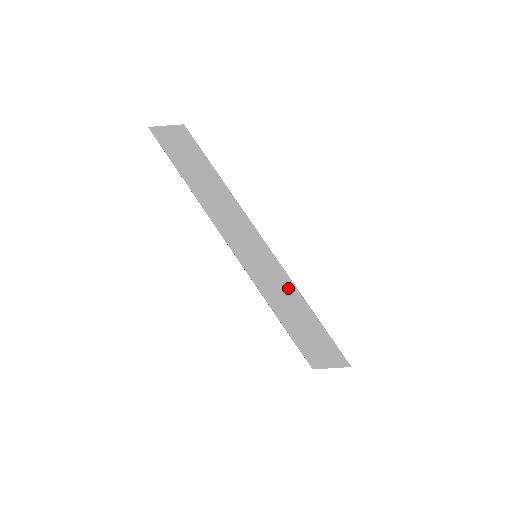
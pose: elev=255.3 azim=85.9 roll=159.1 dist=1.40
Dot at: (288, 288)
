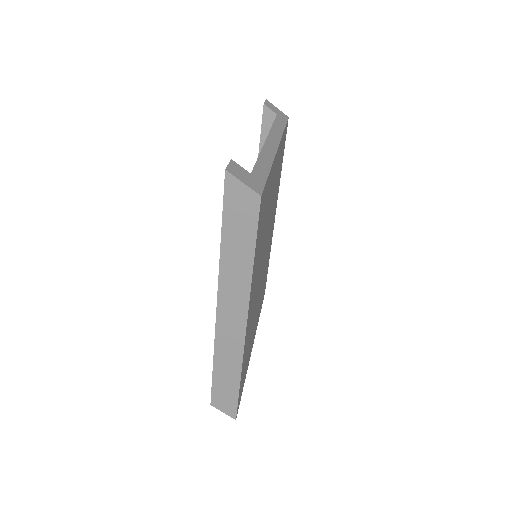
Dot at: (236, 362)
